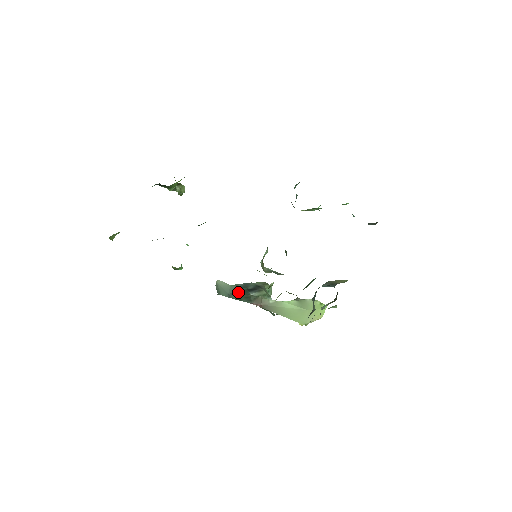
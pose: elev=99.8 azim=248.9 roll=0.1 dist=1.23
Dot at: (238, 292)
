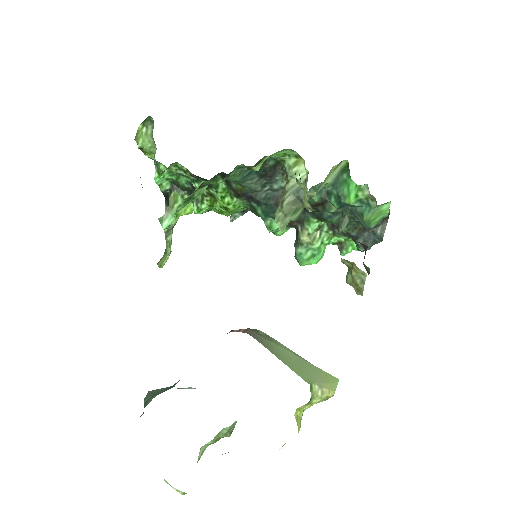
Dot at: occluded
